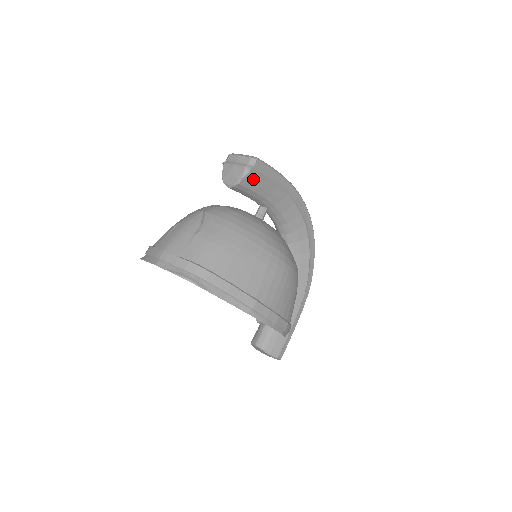
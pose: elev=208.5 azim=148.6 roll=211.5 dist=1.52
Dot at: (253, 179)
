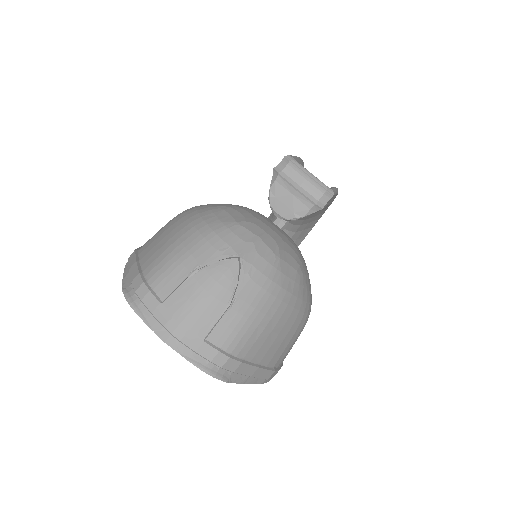
Dot at: occluded
